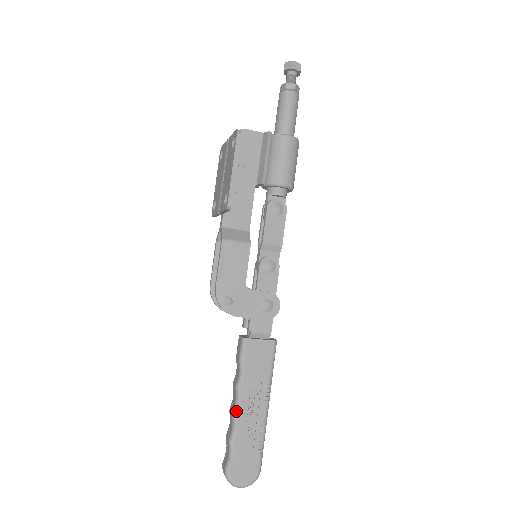
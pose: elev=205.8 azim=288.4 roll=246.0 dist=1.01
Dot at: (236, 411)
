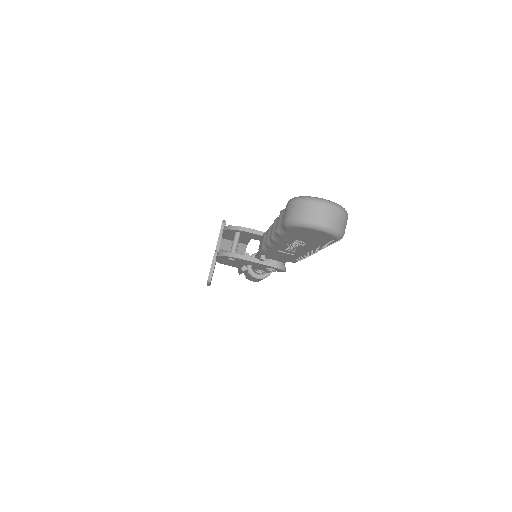
Dot at: occluded
